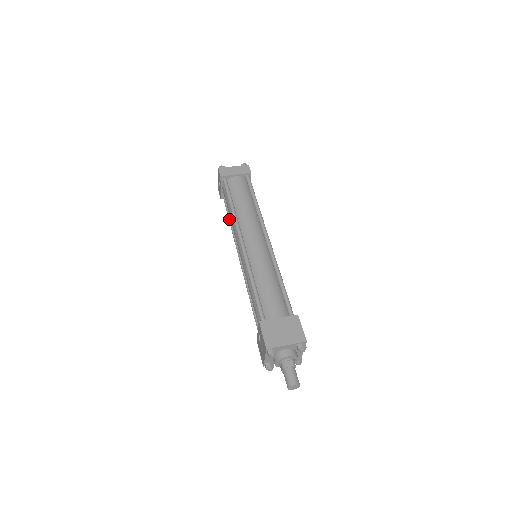
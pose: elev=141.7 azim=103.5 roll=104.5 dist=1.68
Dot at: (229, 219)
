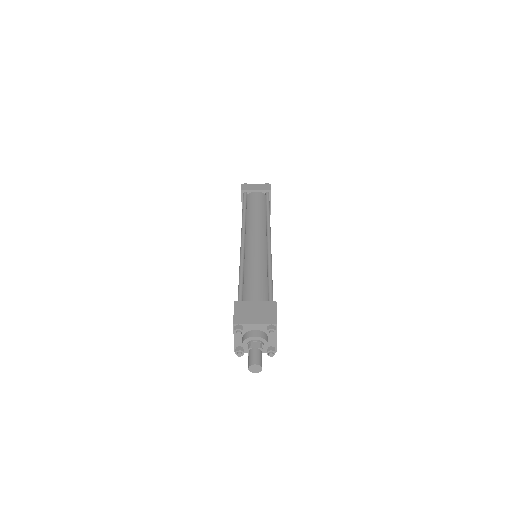
Dot at: occluded
